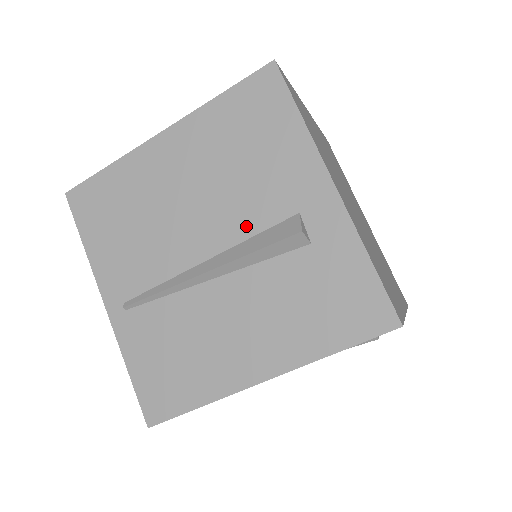
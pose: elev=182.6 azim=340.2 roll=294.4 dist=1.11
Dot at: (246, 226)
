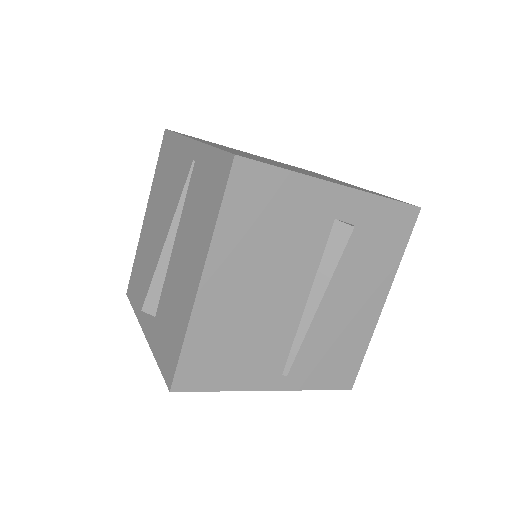
Dot at: (313, 259)
